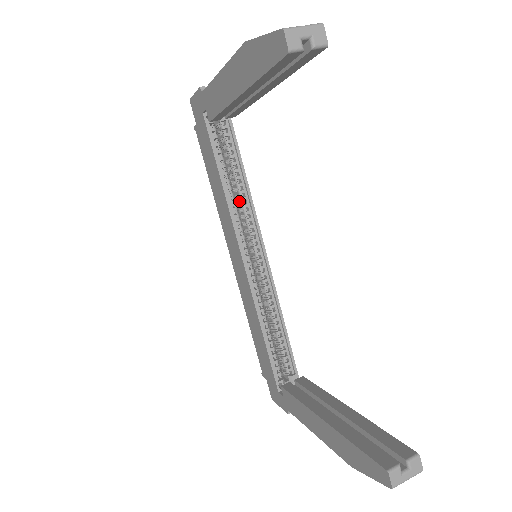
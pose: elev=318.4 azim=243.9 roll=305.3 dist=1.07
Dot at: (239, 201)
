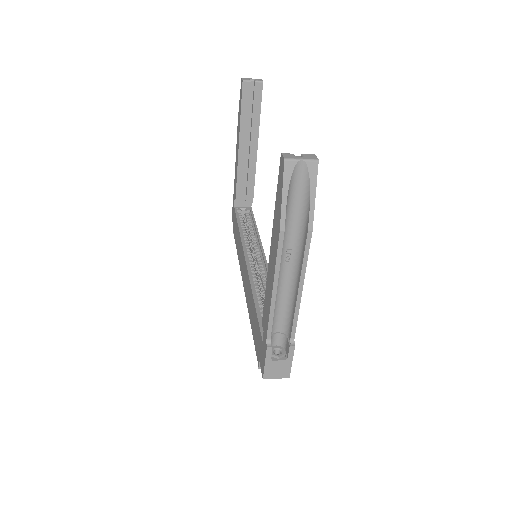
Dot at: occluded
